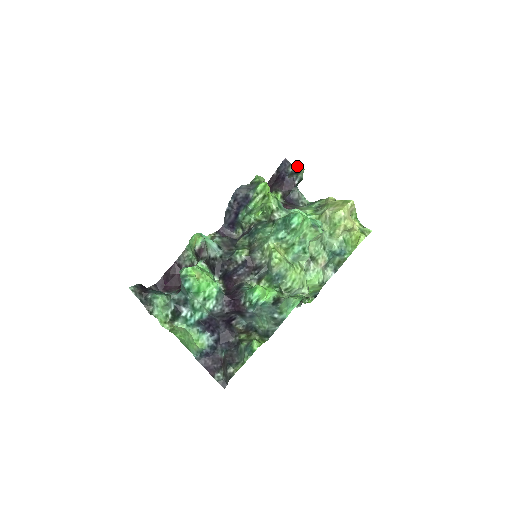
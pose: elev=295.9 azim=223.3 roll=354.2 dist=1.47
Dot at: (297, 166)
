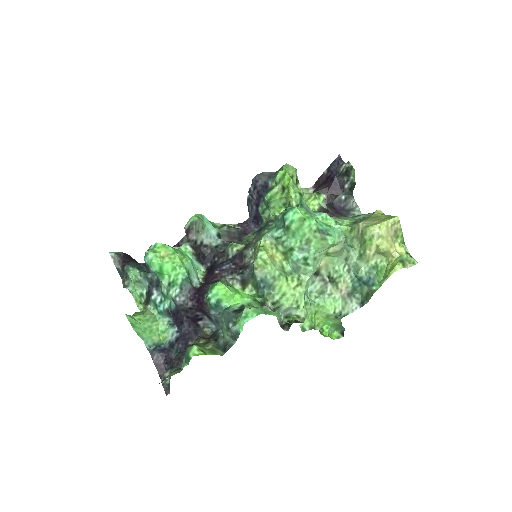
Dot at: (348, 165)
